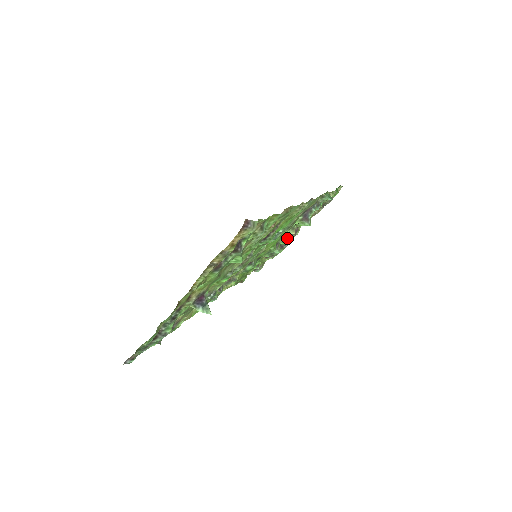
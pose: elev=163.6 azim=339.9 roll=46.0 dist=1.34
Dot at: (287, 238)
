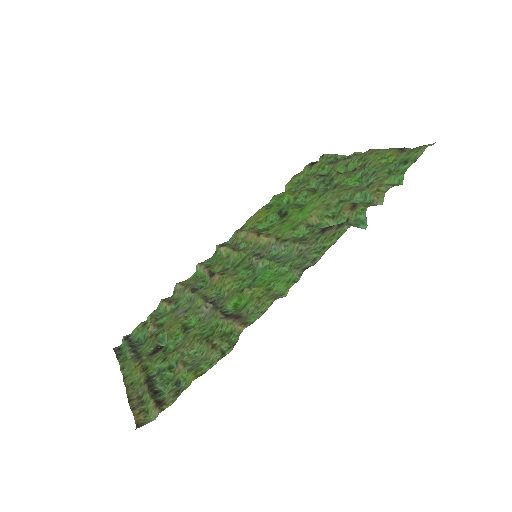
Dot at: (340, 173)
